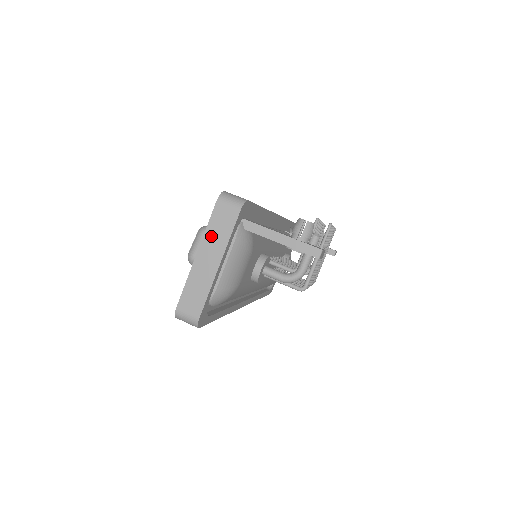
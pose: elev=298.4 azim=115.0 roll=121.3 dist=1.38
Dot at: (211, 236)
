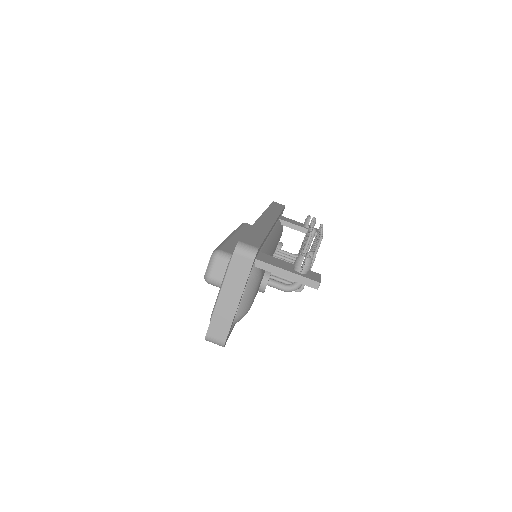
Dot at: (231, 280)
